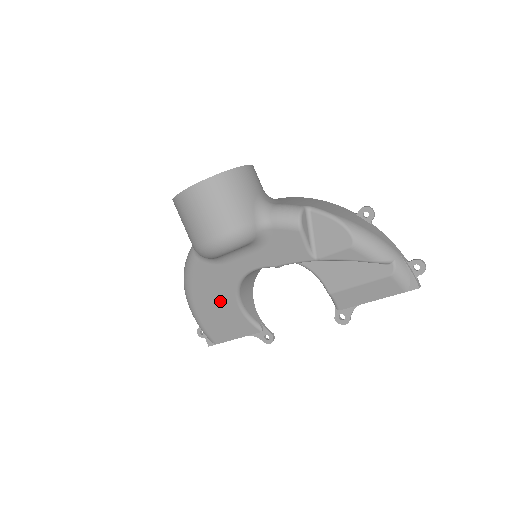
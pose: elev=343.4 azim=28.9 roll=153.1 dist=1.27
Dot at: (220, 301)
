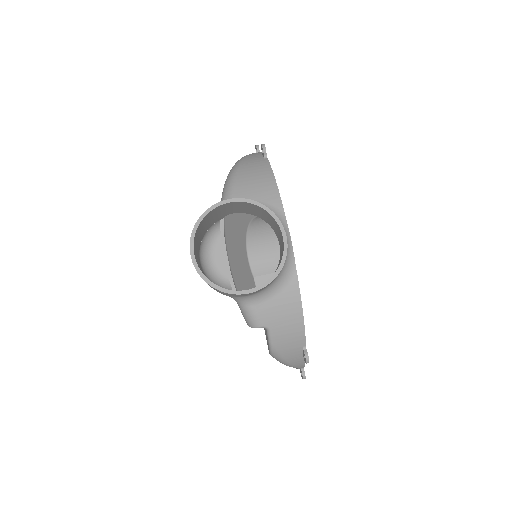
Dot at: occluded
